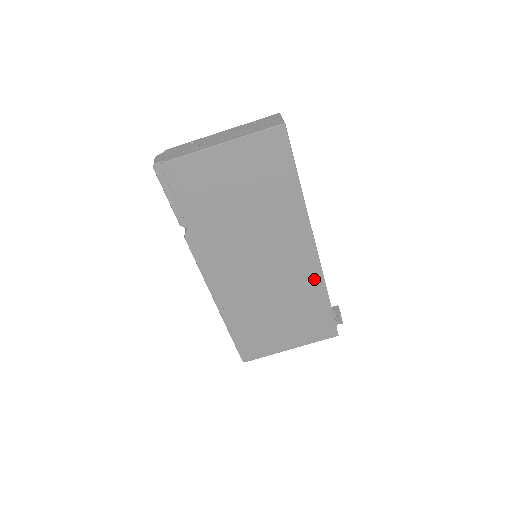
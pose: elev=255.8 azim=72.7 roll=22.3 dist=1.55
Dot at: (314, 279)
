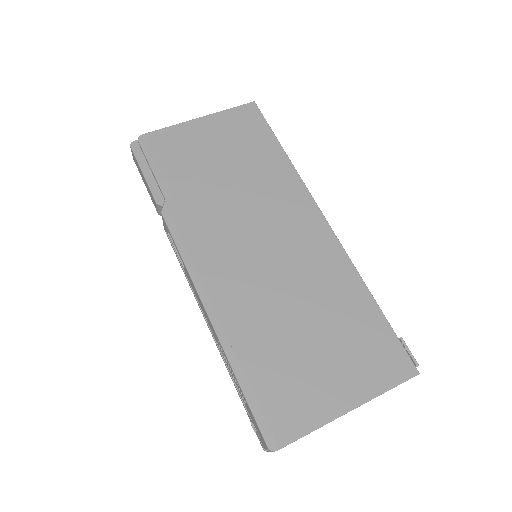
Dot at: (339, 265)
